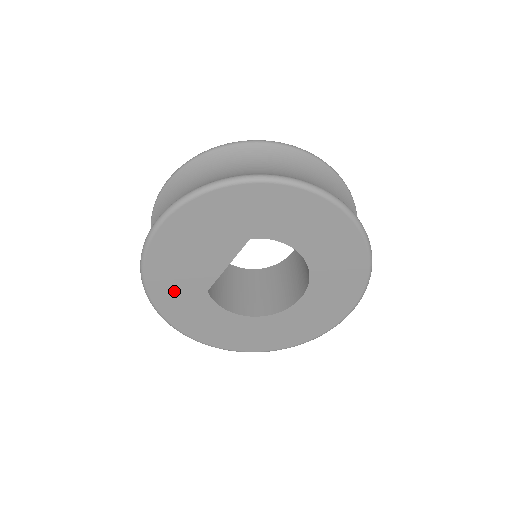
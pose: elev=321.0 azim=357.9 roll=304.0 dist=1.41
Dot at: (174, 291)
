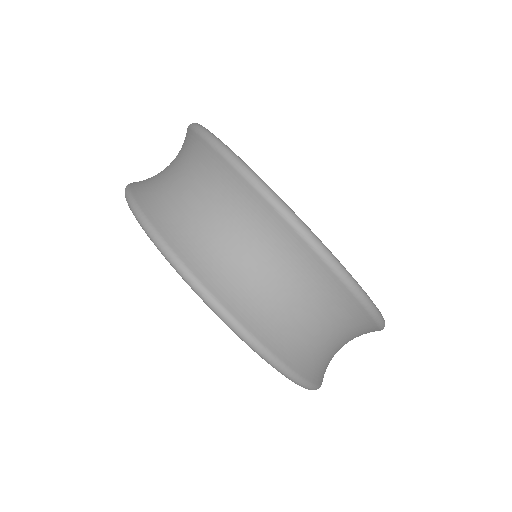
Dot at: occluded
